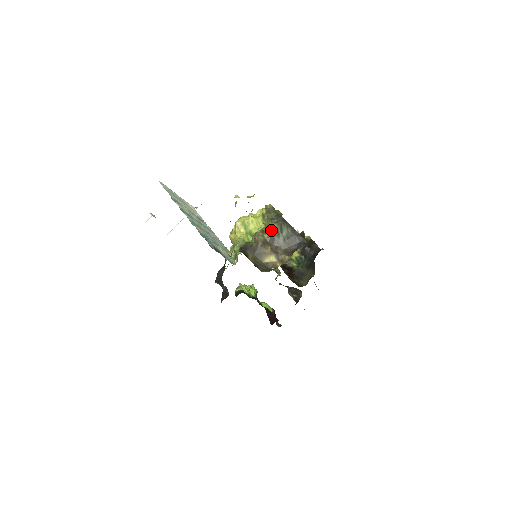
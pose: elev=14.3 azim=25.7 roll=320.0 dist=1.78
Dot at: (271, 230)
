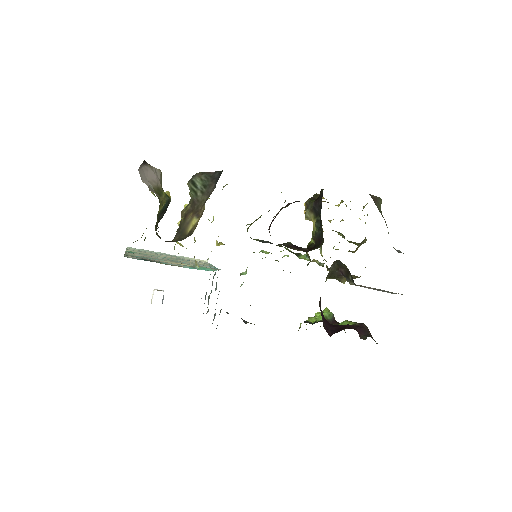
Dot at: occluded
